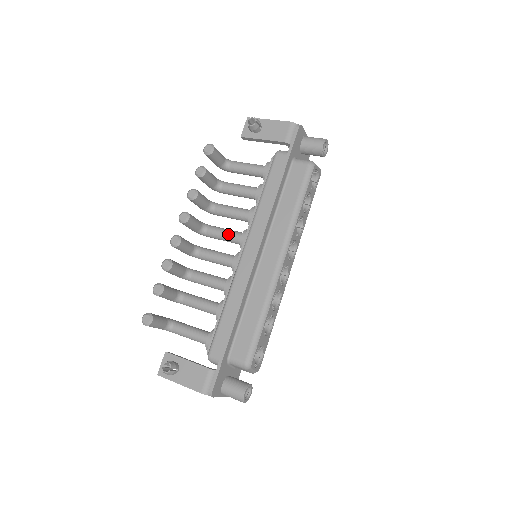
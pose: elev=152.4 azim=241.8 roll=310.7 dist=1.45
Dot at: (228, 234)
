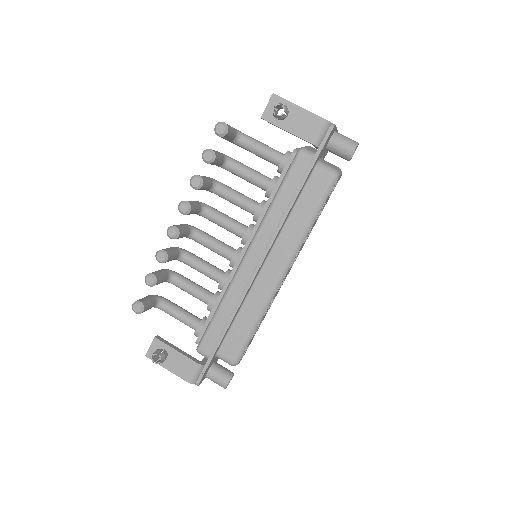
Dot at: (229, 225)
